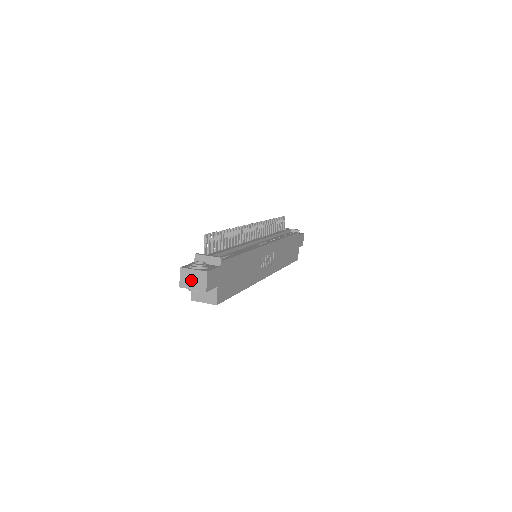
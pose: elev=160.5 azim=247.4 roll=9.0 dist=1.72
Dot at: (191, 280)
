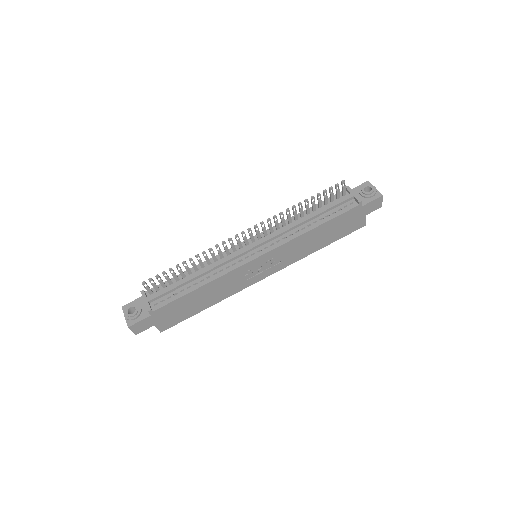
Dot at: occluded
